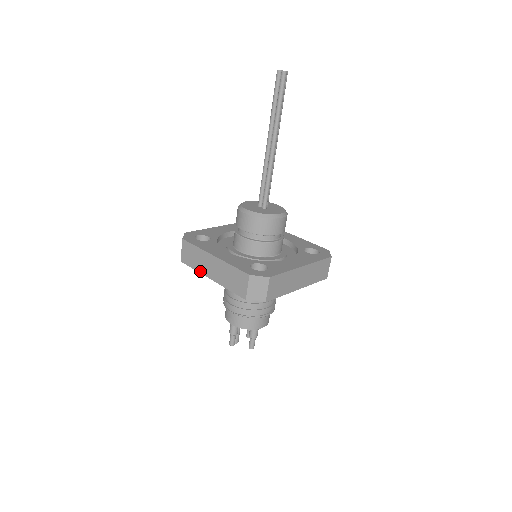
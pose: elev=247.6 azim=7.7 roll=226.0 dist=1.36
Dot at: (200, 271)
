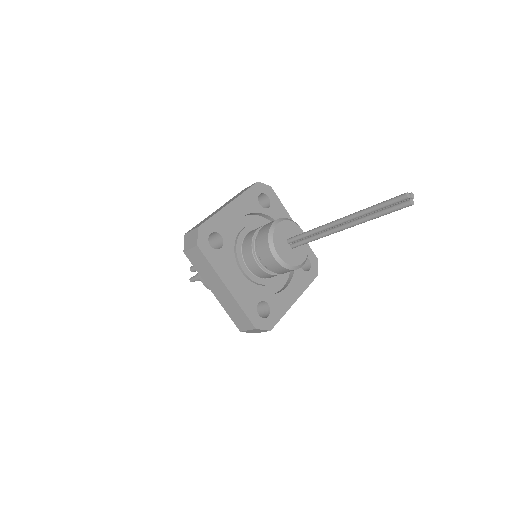
Dot at: (204, 279)
